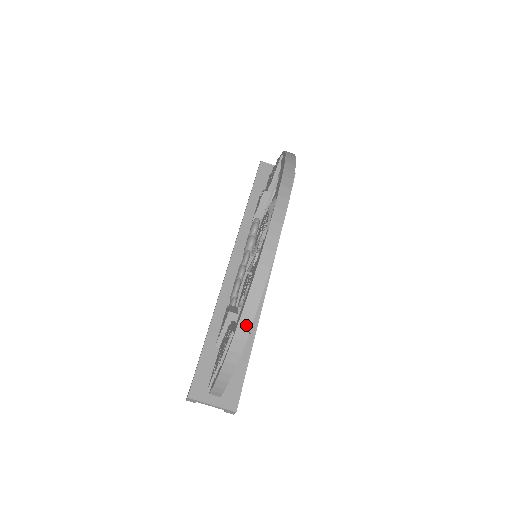
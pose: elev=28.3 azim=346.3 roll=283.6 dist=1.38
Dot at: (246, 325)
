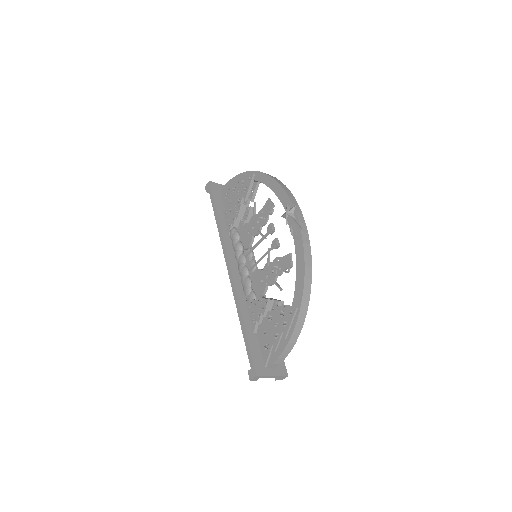
Dot at: (306, 301)
